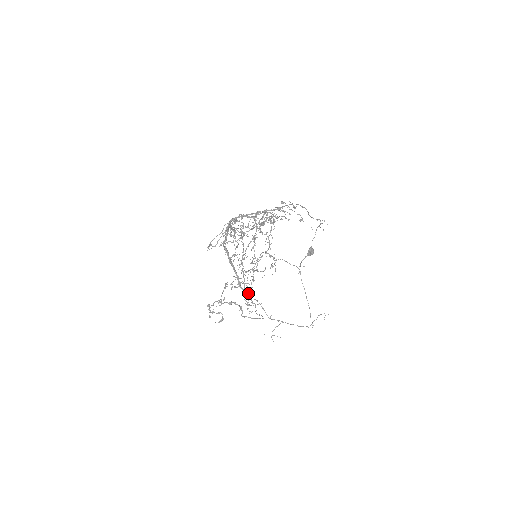
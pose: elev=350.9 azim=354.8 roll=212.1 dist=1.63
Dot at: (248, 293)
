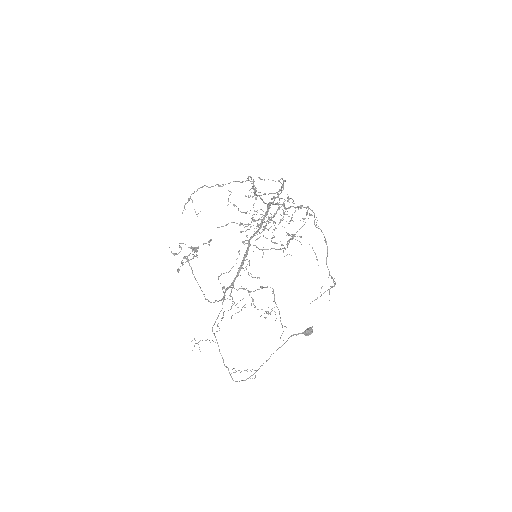
Dot at: (224, 298)
